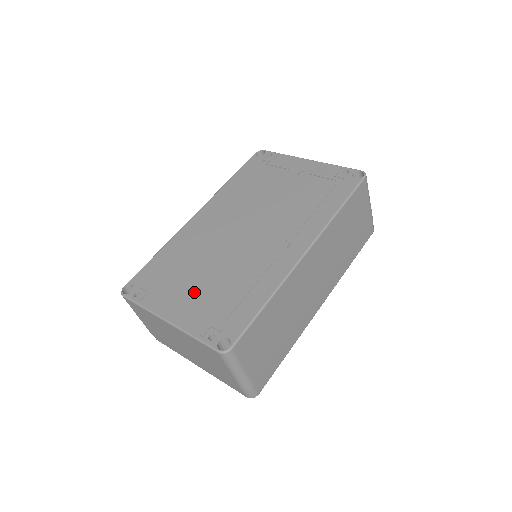
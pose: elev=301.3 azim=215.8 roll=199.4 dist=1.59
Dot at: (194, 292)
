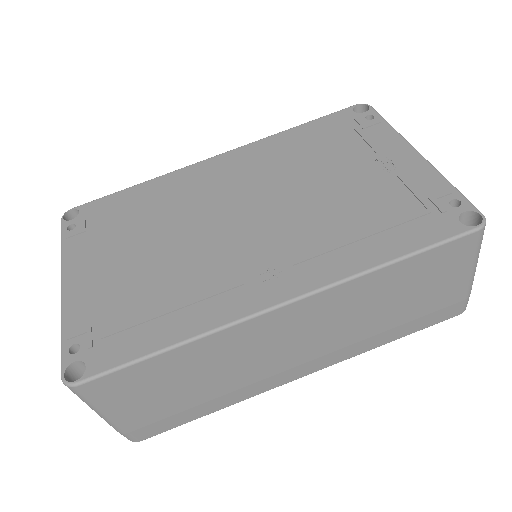
Dot at: (117, 267)
